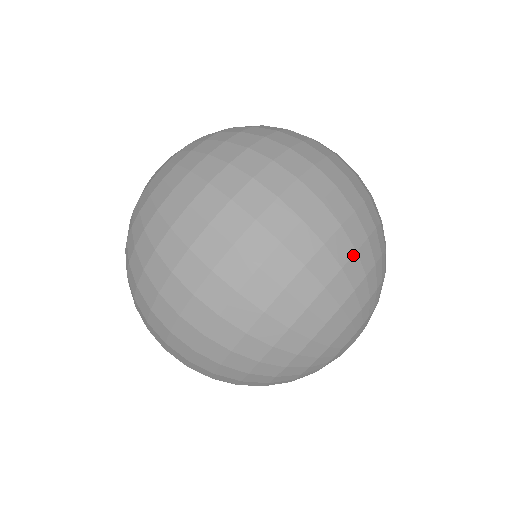
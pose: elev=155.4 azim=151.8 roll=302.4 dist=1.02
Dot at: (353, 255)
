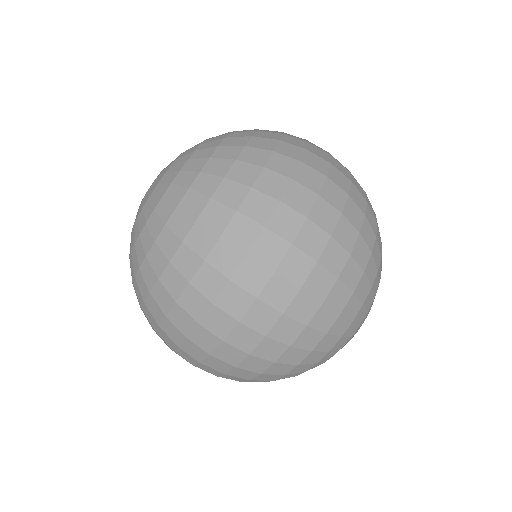
Dot at: (375, 240)
